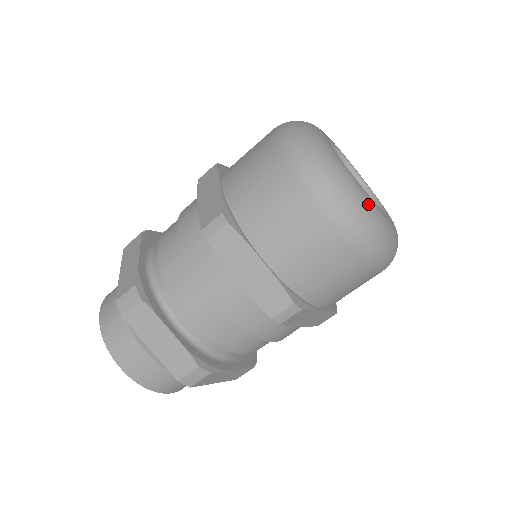
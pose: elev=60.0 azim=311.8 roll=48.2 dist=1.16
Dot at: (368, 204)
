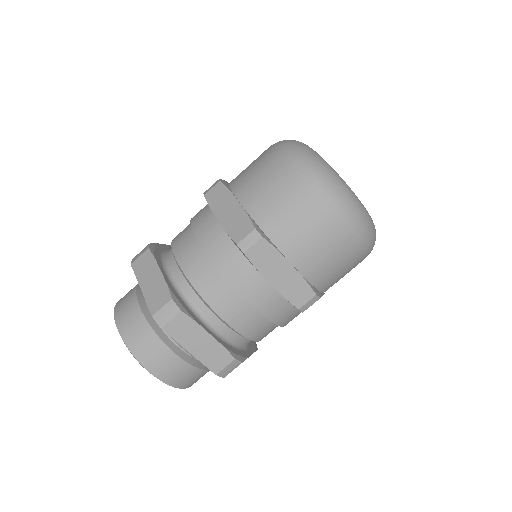
Dot at: (365, 210)
